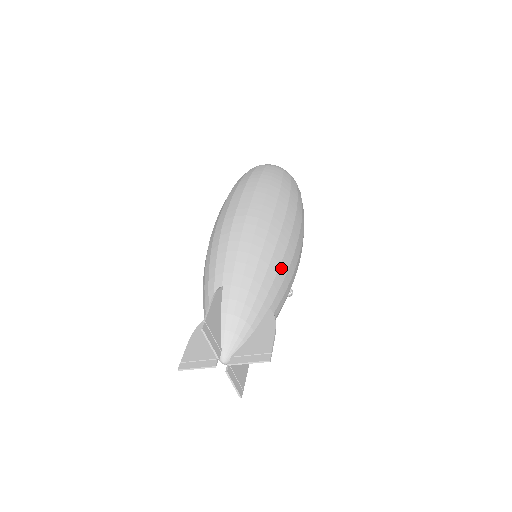
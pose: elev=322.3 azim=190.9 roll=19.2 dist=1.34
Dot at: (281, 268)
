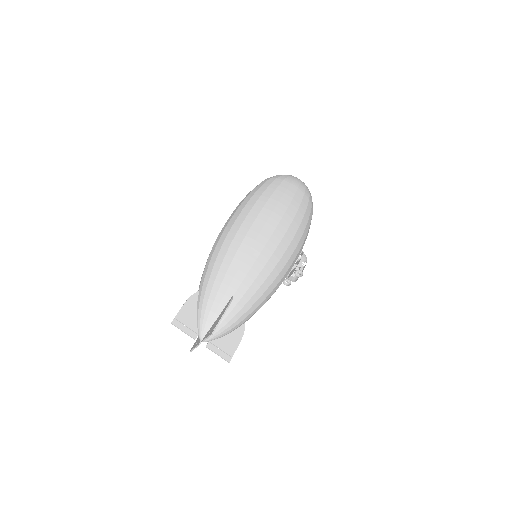
Dot at: (244, 264)
